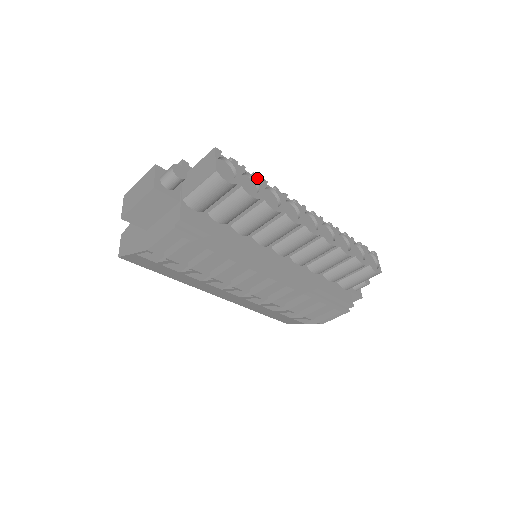
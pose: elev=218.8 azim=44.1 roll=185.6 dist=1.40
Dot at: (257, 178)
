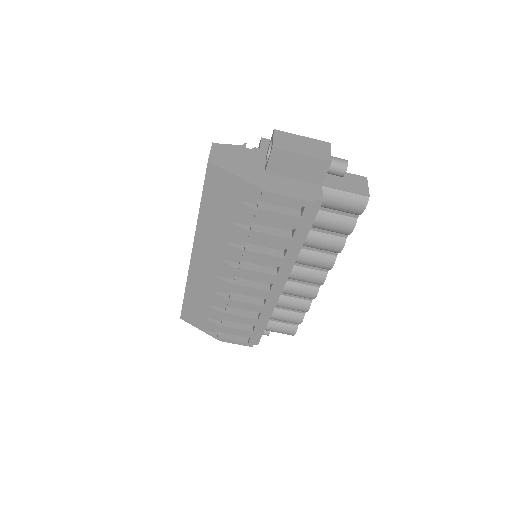
Dot at: occluded
